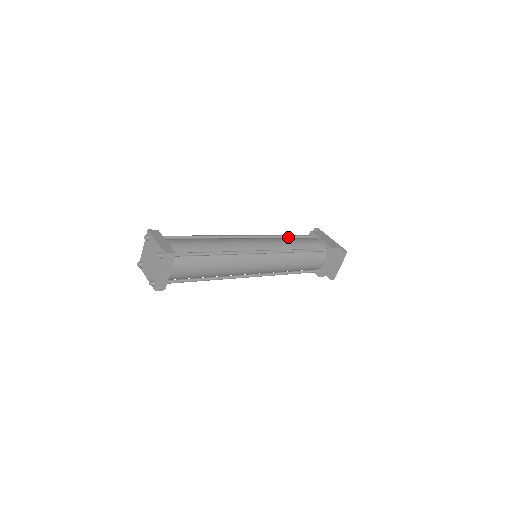
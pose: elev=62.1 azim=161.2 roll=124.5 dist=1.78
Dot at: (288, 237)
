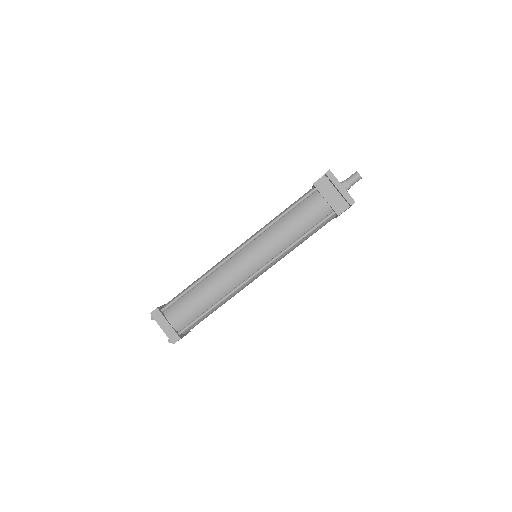
Dot at: occluded
